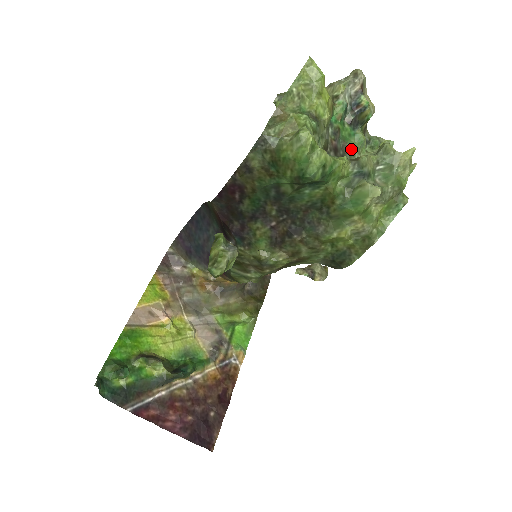
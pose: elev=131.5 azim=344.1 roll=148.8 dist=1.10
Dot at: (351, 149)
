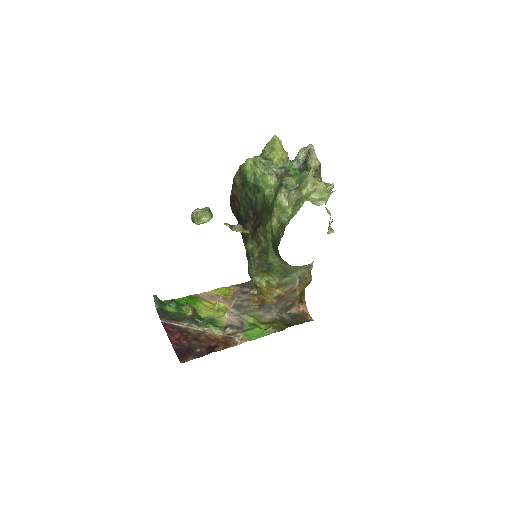
Dot at: occluded
